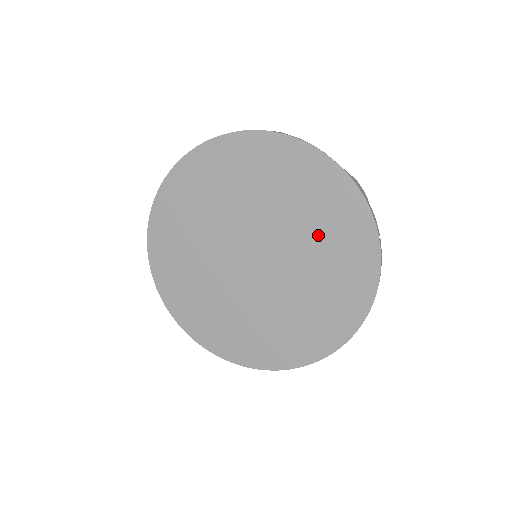
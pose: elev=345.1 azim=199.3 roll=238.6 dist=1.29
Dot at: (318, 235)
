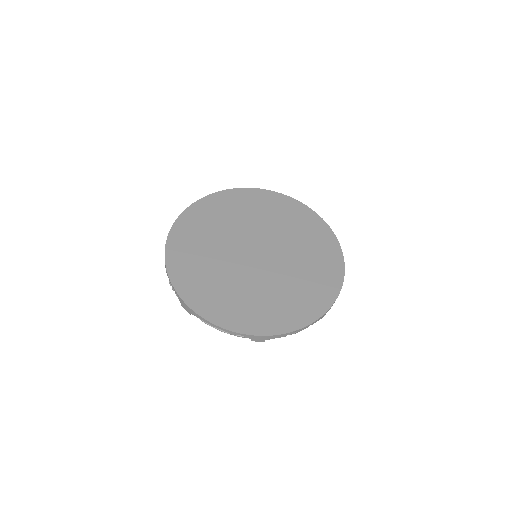
Dot at: (297, 234)
